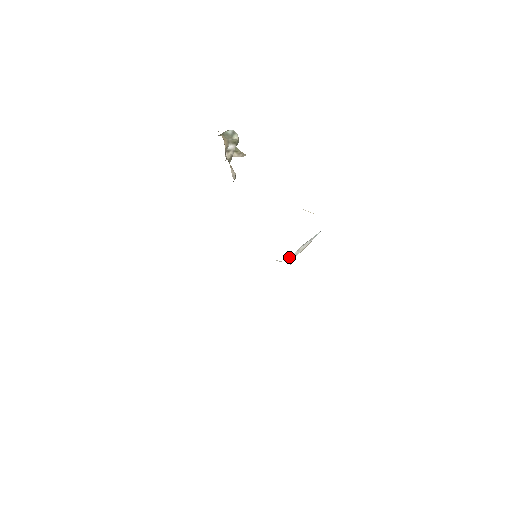
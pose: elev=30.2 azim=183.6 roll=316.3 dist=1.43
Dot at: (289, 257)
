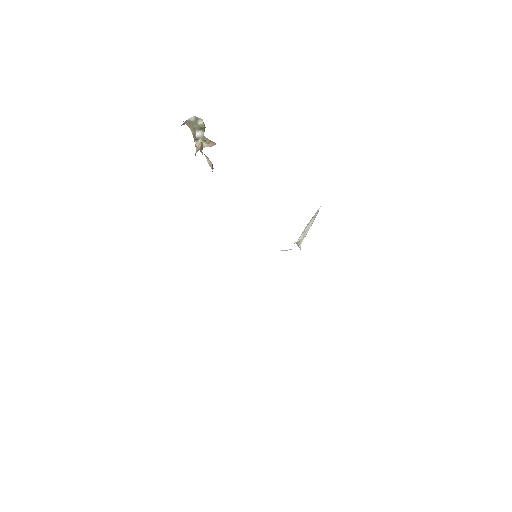
Dot at: (296, 242)
